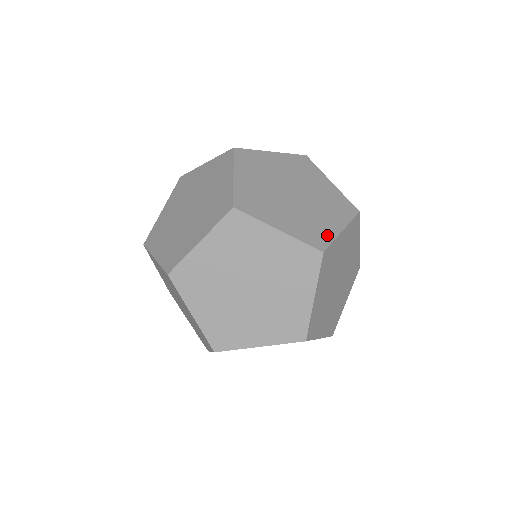
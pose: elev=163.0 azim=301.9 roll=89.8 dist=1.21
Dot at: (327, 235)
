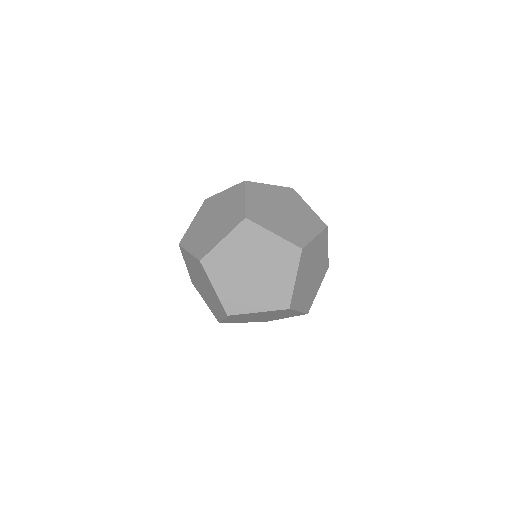
Dot at: occluded
